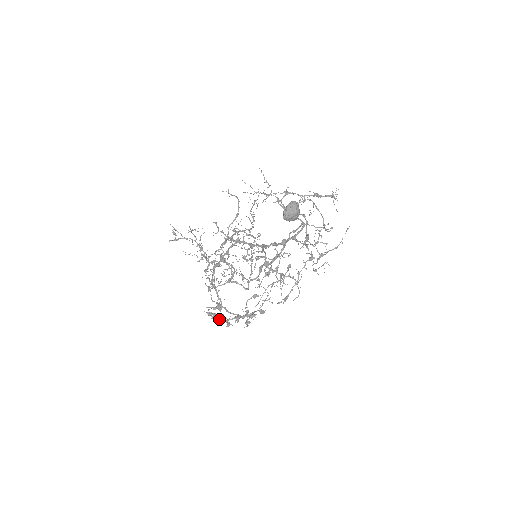
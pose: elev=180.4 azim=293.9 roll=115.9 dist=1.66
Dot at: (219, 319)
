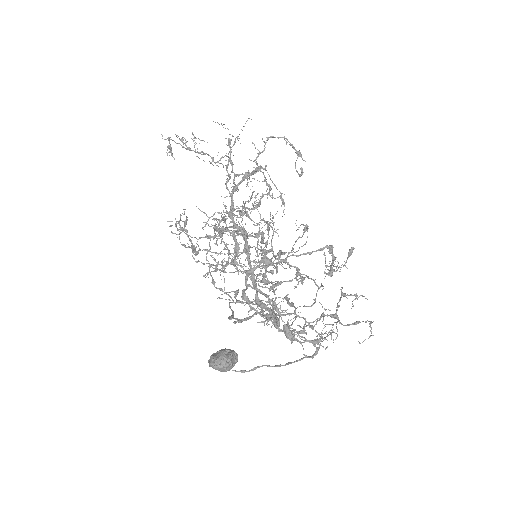
Dot at: (251, 235)
